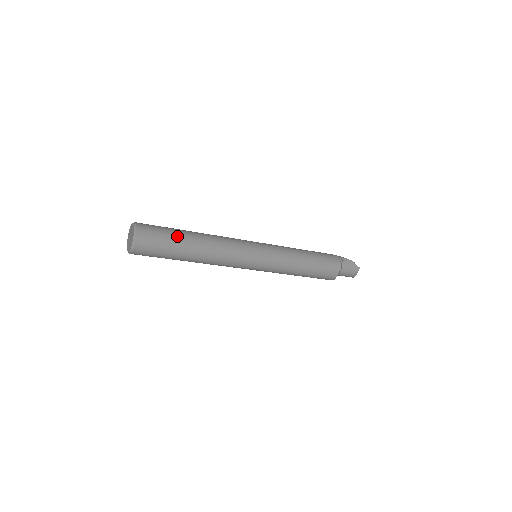
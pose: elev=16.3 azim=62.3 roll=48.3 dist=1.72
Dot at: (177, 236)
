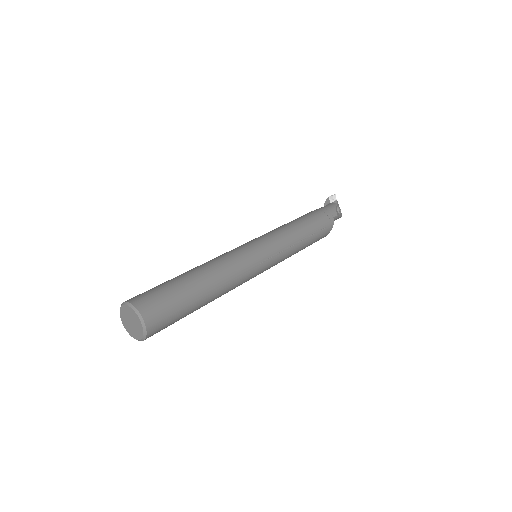
Dot at: (189, 310)
